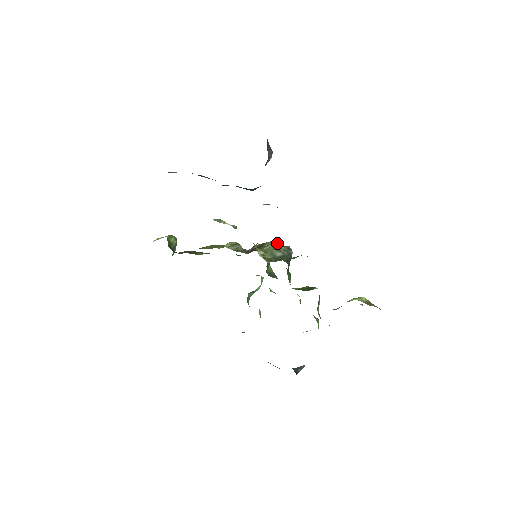
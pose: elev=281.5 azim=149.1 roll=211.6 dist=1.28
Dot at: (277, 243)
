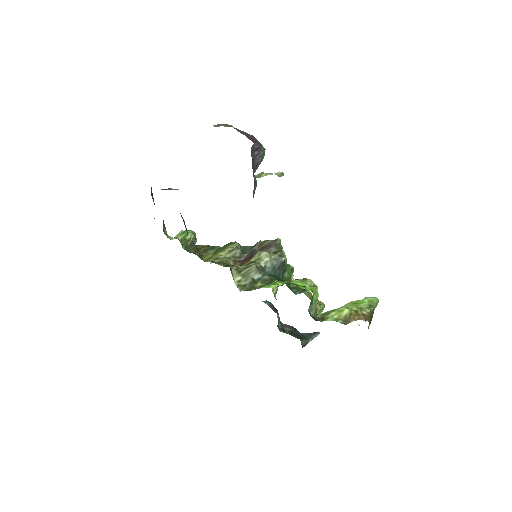
Dot at: (266, 254)
